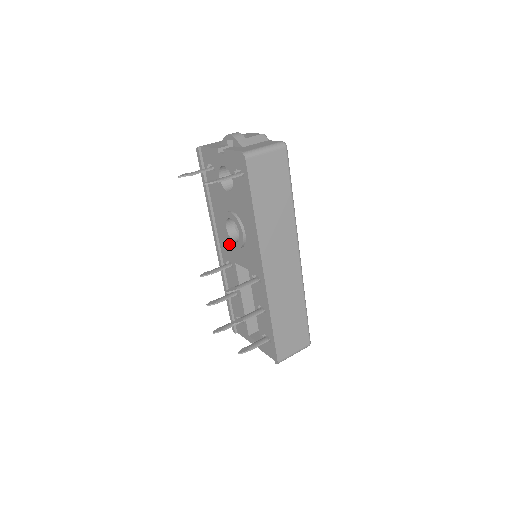
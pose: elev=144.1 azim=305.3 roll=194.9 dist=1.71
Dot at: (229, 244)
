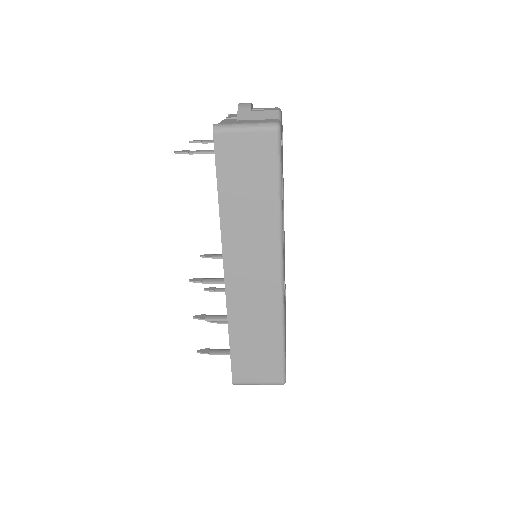
Dot at: occluded
